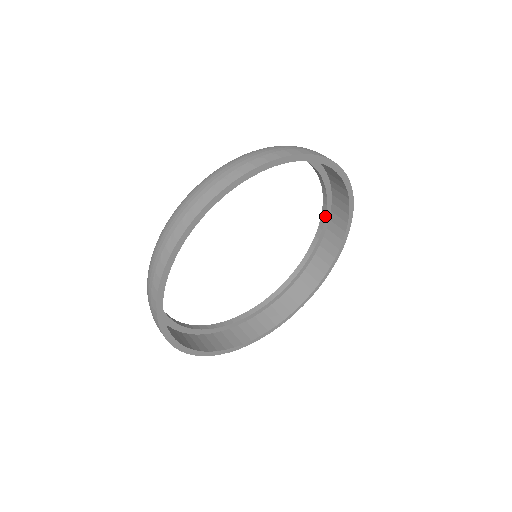
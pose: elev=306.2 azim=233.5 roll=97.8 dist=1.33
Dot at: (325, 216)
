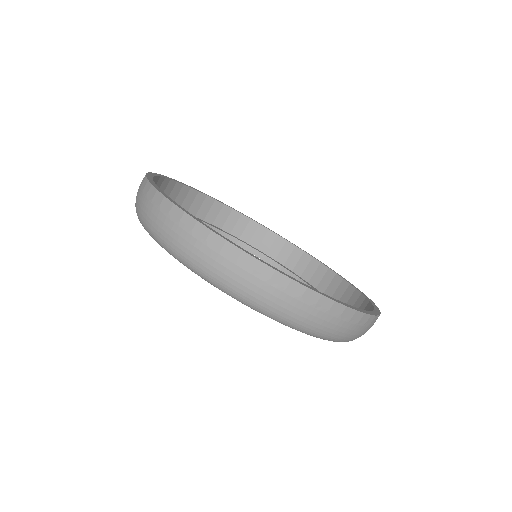
Dot at: (268, 258)
